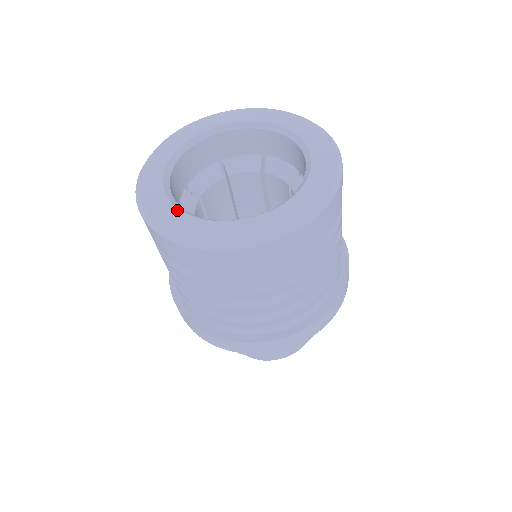
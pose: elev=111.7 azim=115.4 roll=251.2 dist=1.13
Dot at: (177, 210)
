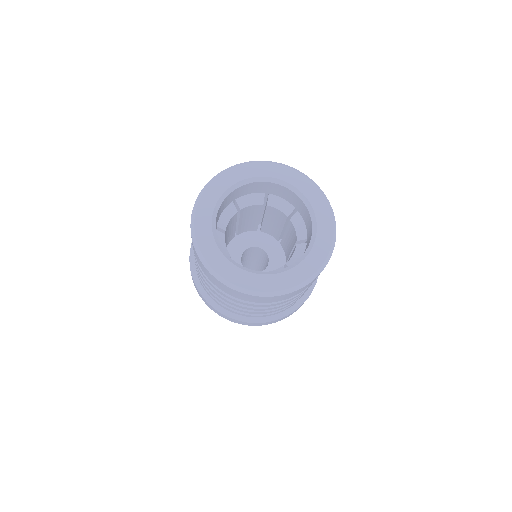
Dot at: (212, 234)
